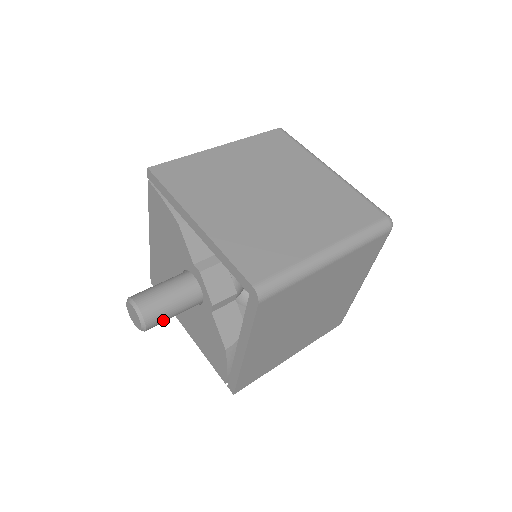
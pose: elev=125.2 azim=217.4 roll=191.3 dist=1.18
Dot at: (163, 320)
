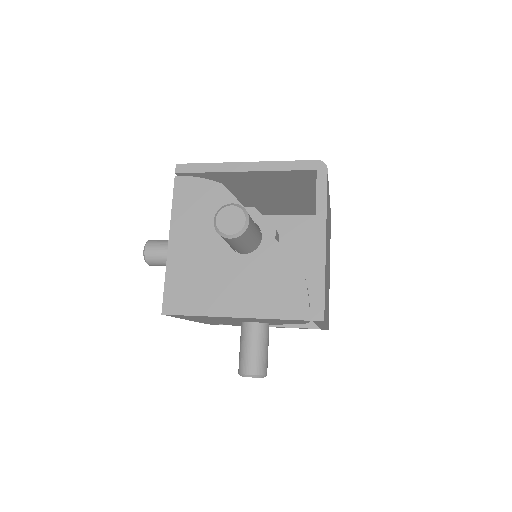
Dot at: (252, 228)
